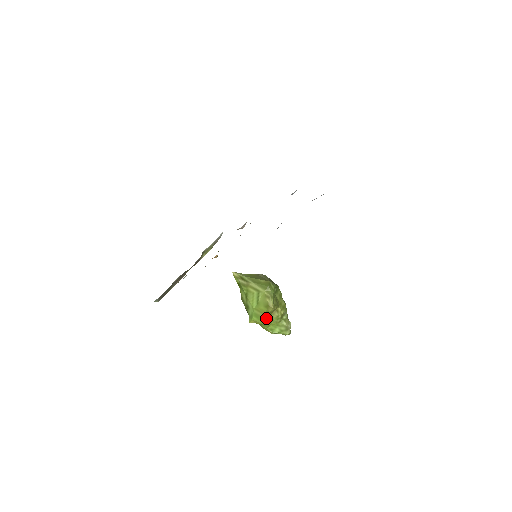
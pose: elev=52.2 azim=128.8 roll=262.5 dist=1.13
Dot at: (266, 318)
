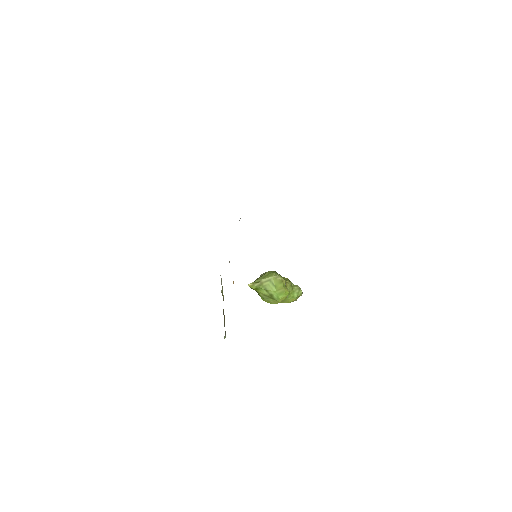
Dot at: (286, 289)
